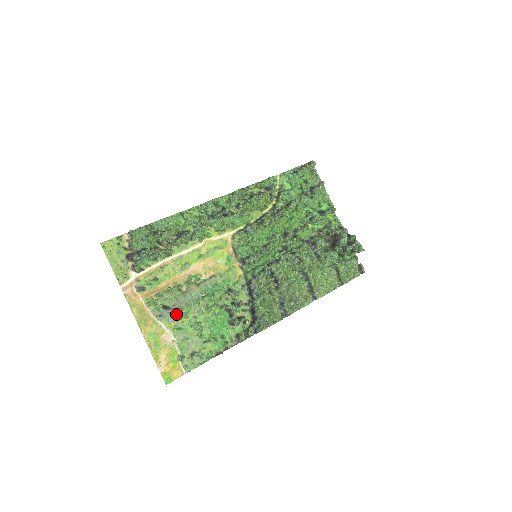
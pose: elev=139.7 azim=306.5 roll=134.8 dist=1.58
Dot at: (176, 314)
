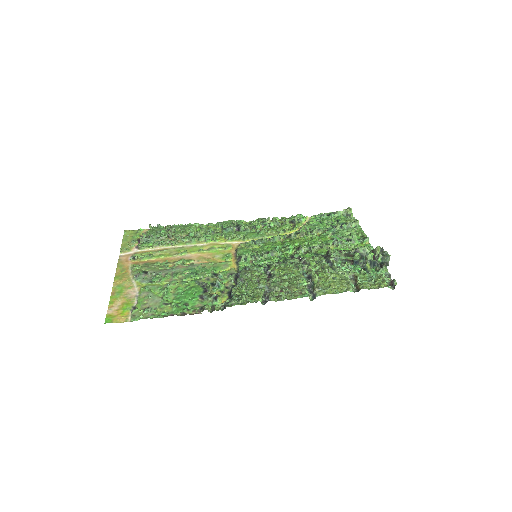
Dot at: (152, 279)
